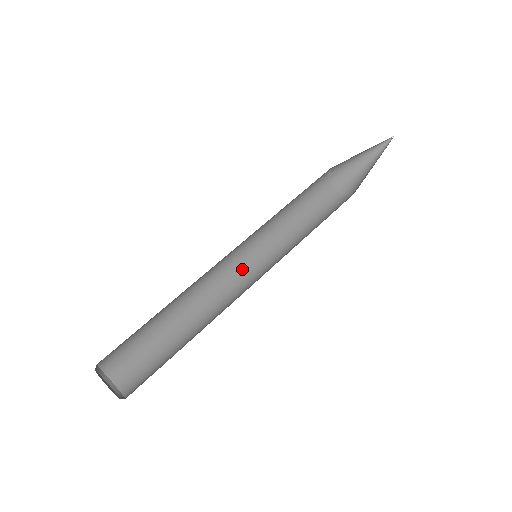
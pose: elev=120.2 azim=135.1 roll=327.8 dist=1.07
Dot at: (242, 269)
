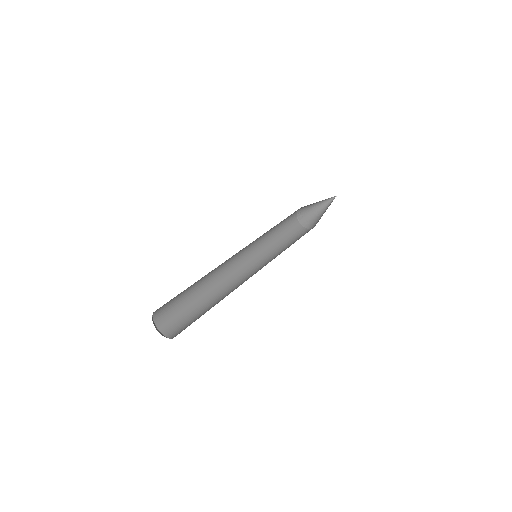
Dot at: (247, 270)
